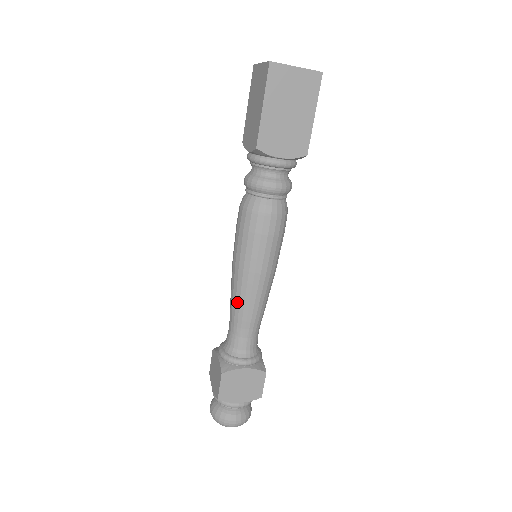
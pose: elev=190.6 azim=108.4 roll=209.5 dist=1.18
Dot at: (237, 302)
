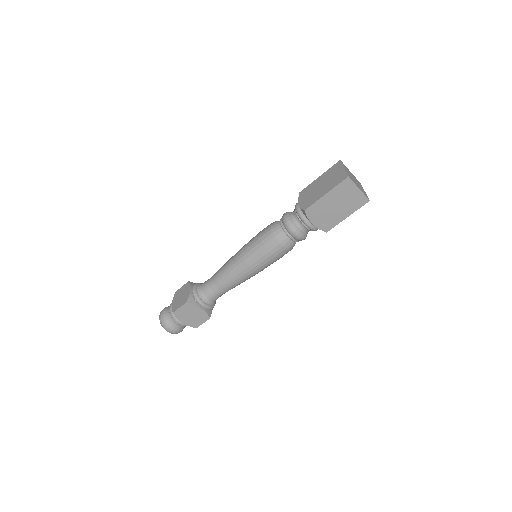
Dot at: (226, 272)
